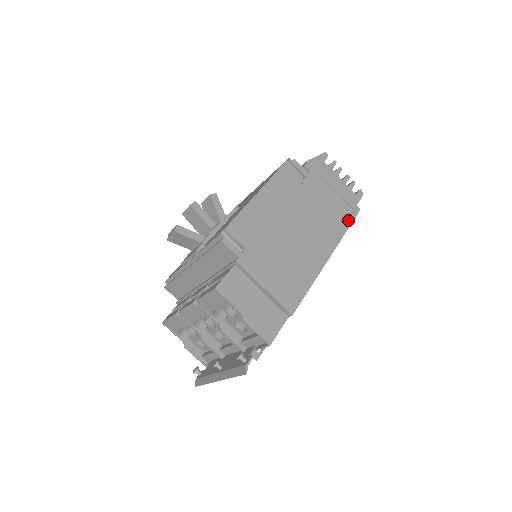
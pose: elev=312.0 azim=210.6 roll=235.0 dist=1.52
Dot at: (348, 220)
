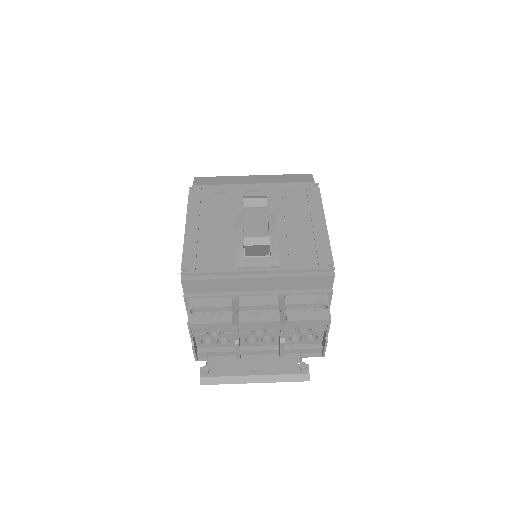
Dot at: occluded
